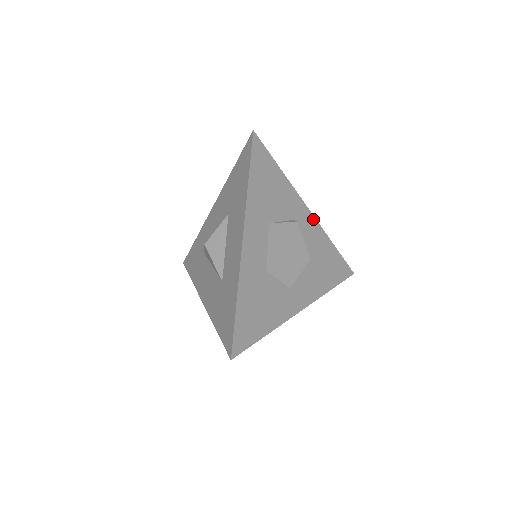
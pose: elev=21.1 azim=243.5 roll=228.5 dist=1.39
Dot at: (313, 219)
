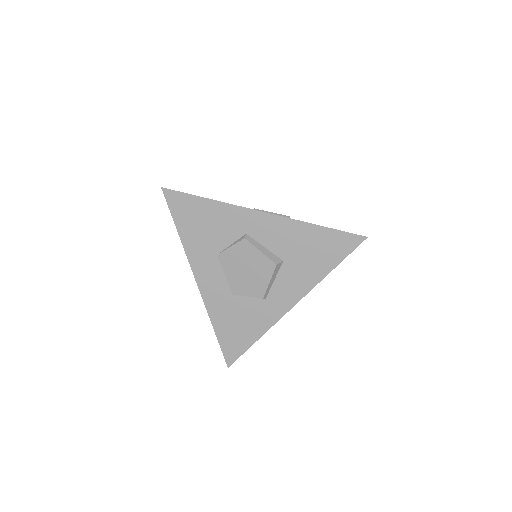
Dot at: (272, 217)
